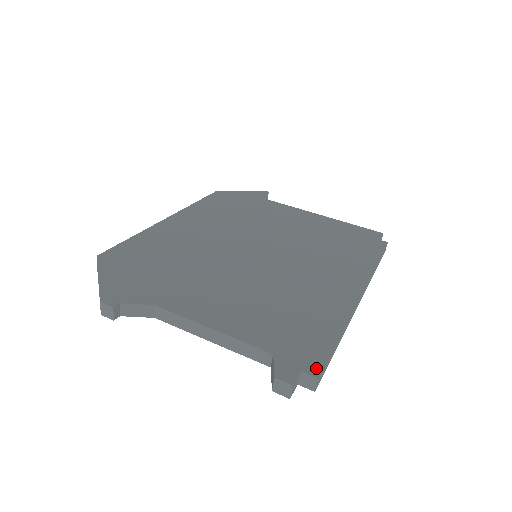
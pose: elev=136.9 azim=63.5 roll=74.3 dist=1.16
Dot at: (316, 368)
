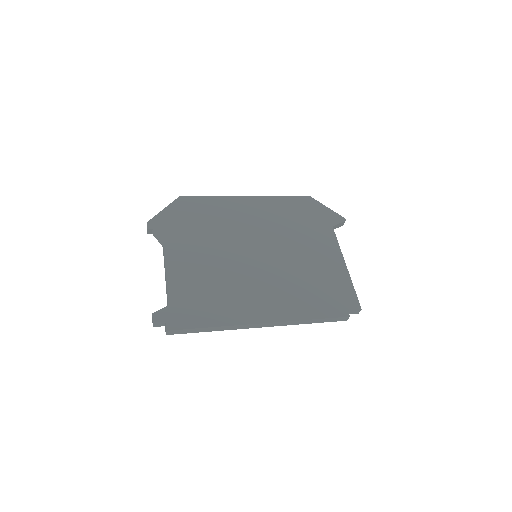
Dot at: (173, 327)
